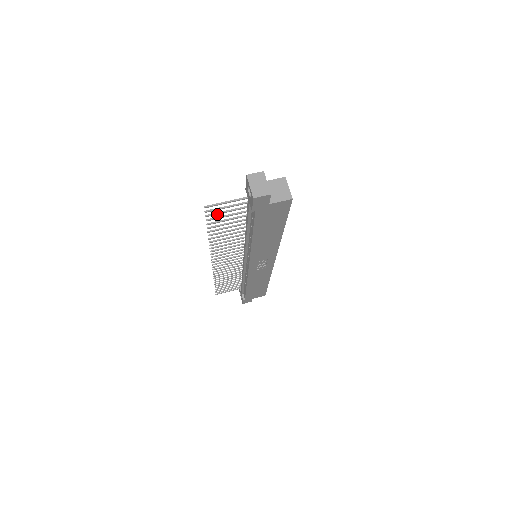
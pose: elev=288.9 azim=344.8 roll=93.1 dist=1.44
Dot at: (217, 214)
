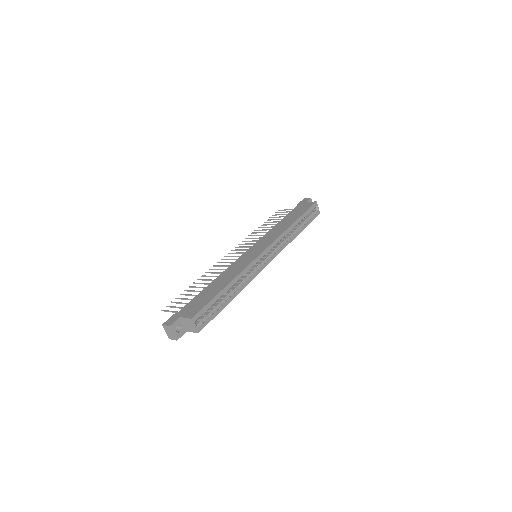
Dot at: (176, 303)
